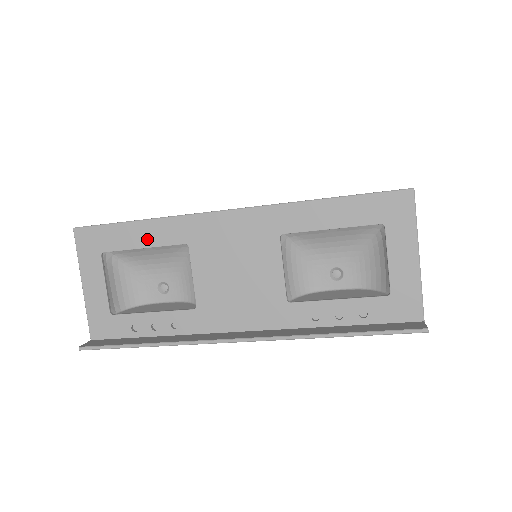
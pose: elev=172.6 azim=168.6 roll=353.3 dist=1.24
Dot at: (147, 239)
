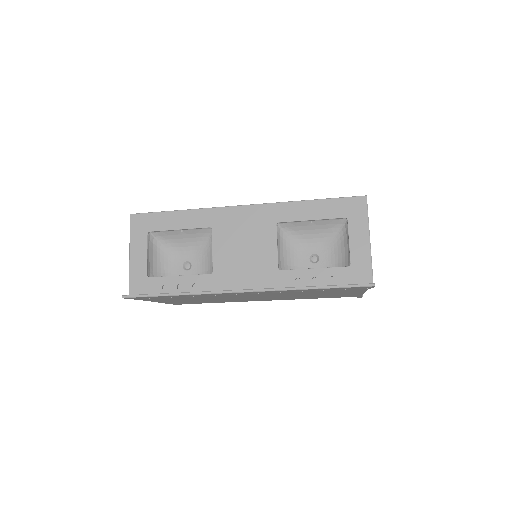
Dot at: (183, 223)
